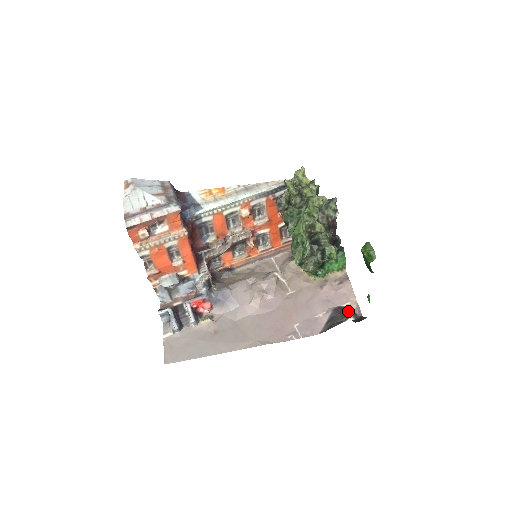
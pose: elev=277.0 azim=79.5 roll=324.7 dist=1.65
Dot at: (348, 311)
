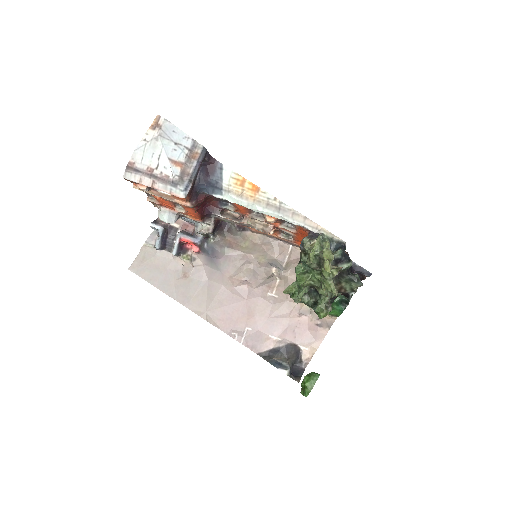
Dot at: (297, 356)
